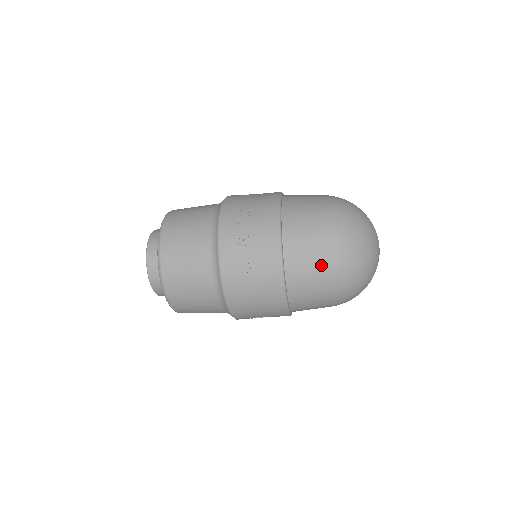
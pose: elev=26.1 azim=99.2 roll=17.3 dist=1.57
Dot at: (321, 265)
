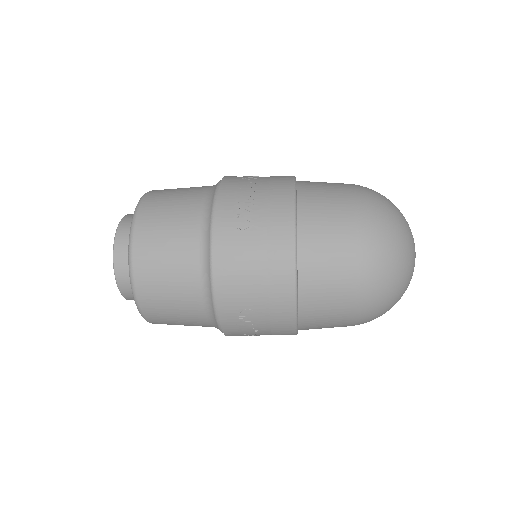
Dot at: (345, 218)
